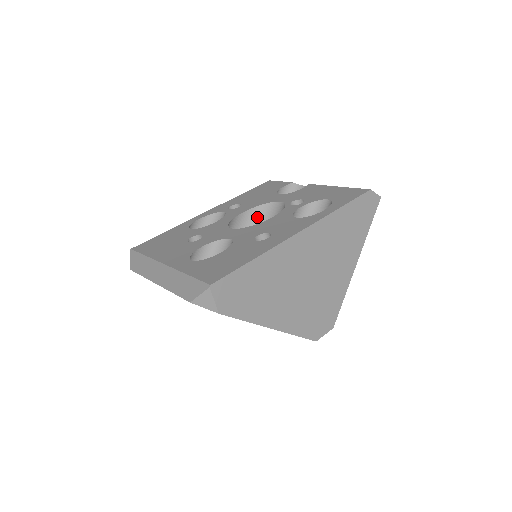
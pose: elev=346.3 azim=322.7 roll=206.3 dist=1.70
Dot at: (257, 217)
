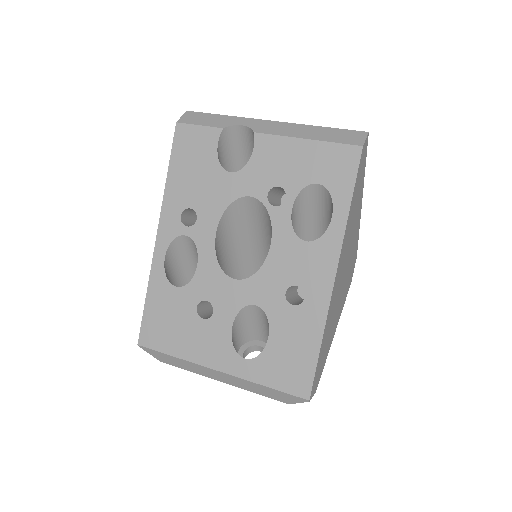
Dot at: (230, 221)
